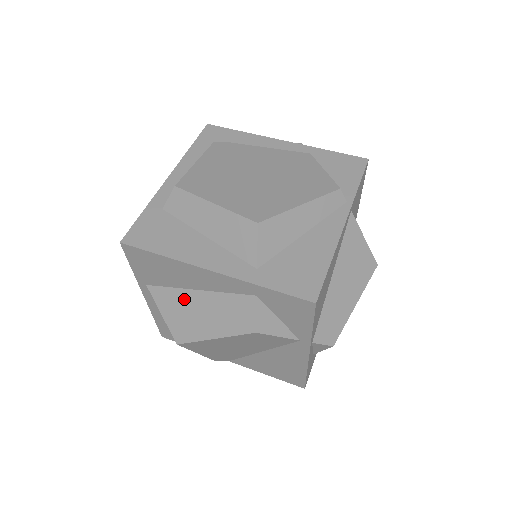
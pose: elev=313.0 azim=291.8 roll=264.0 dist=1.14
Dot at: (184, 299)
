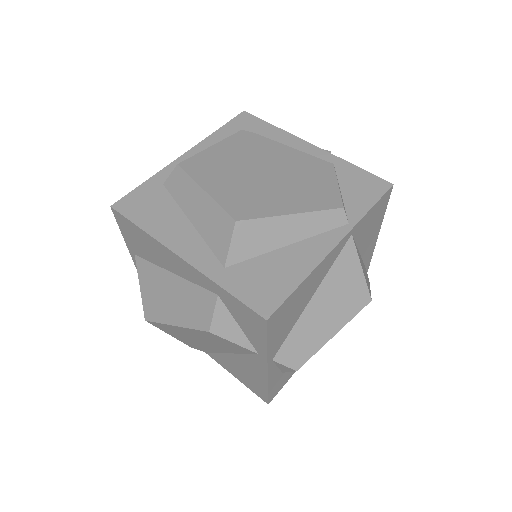
Dot at: (160, 278)
